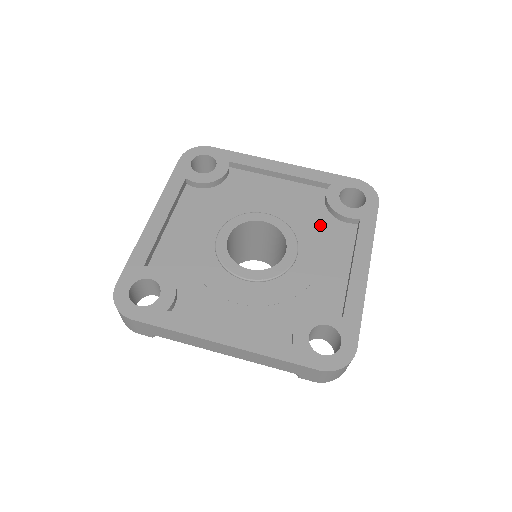
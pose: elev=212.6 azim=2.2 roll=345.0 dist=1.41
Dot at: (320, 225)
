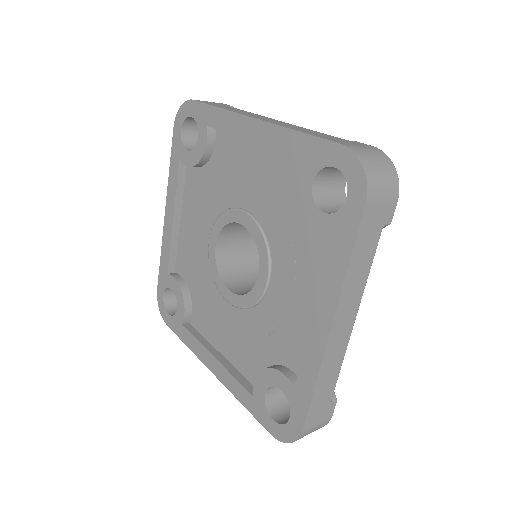
Dot at: (295, 234)
